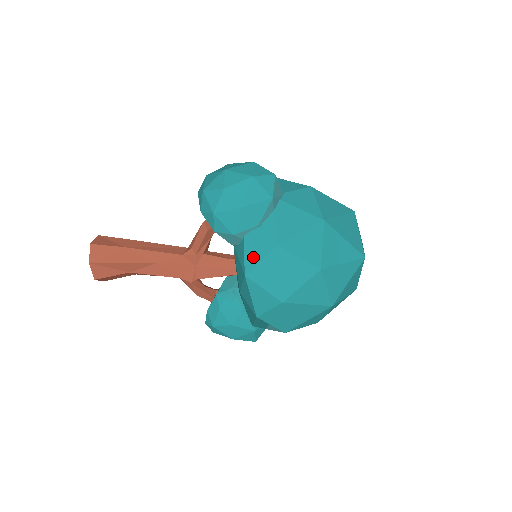
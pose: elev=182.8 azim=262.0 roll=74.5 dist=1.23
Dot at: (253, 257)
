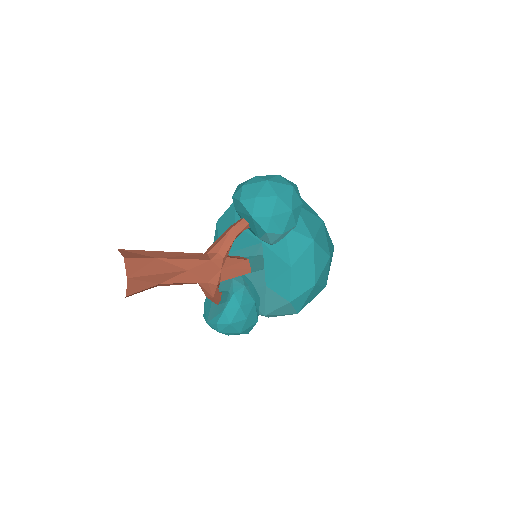
Dot at: (296, 251)
